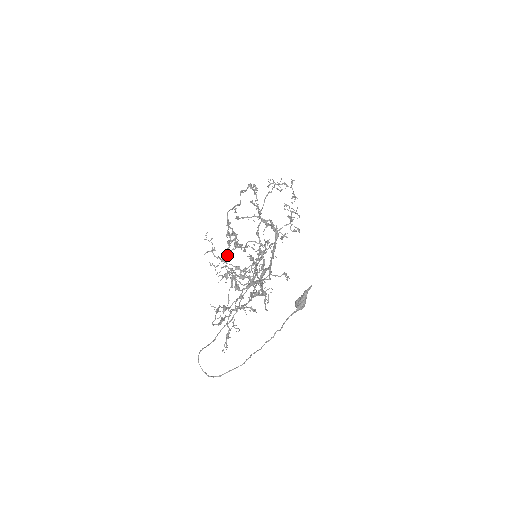
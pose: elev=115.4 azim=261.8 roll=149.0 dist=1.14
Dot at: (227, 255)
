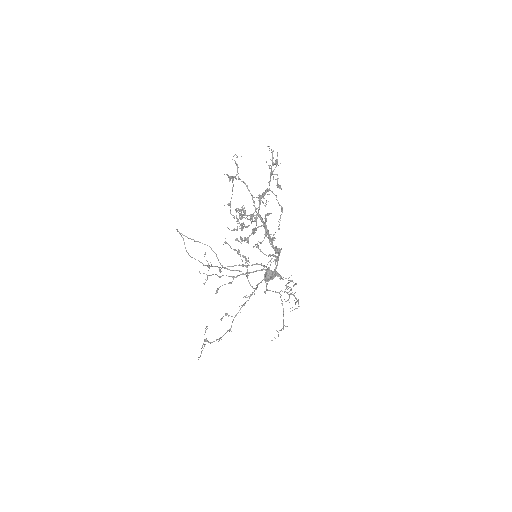
Dot at: occluded
